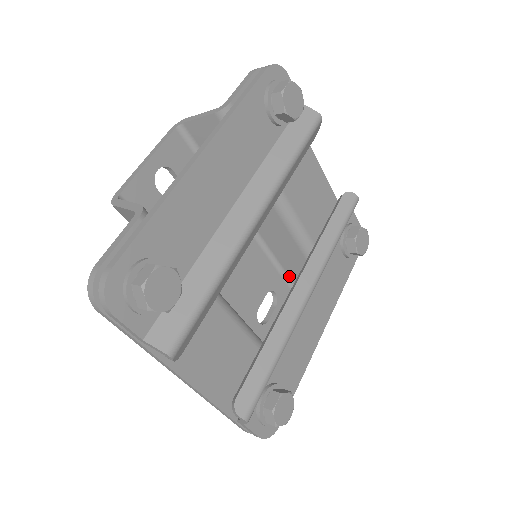
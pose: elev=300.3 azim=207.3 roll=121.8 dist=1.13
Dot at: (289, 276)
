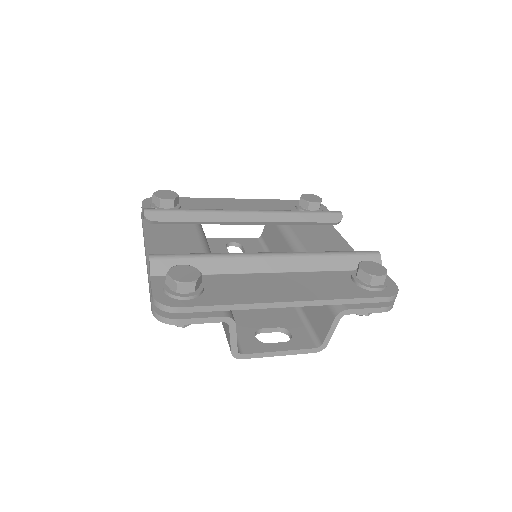
Dot at: (314, 330)
